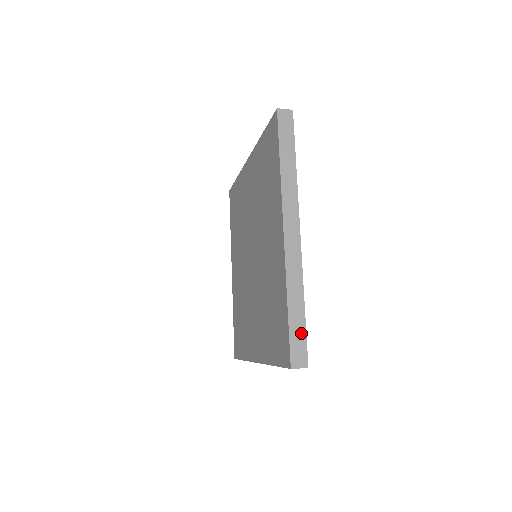
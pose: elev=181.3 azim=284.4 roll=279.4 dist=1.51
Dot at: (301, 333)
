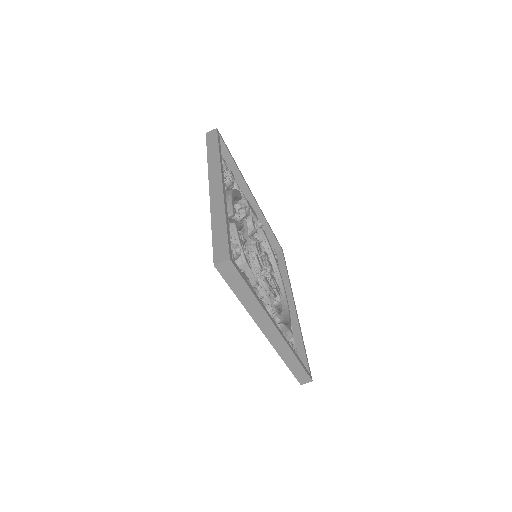
Dot at: (223, 239)
